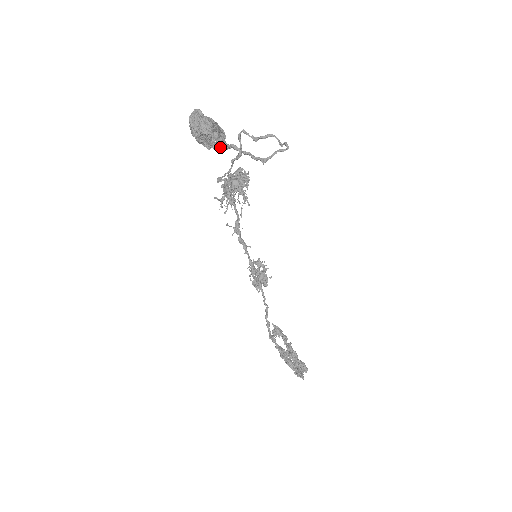
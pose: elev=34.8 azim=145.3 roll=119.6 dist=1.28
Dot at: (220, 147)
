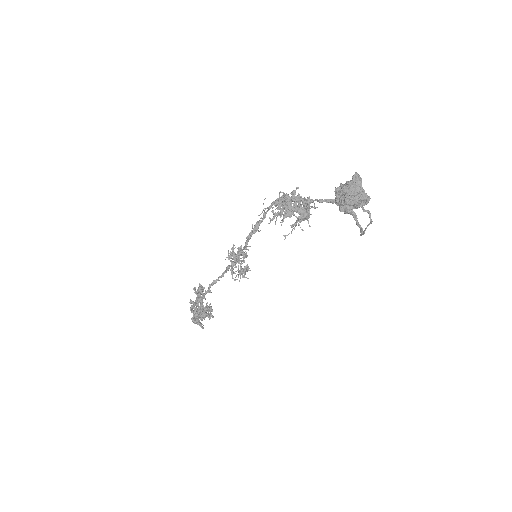
Dot at: (346, 211)
